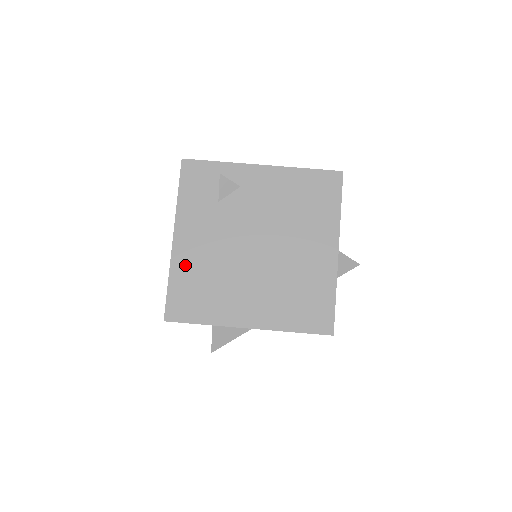
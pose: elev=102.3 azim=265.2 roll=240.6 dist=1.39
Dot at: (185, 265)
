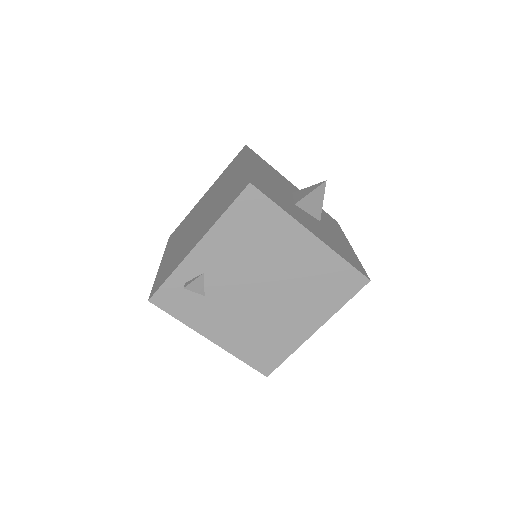
Dot at: (238, 345)
